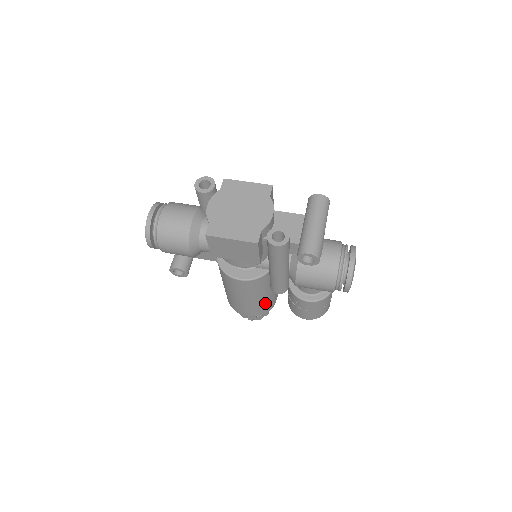
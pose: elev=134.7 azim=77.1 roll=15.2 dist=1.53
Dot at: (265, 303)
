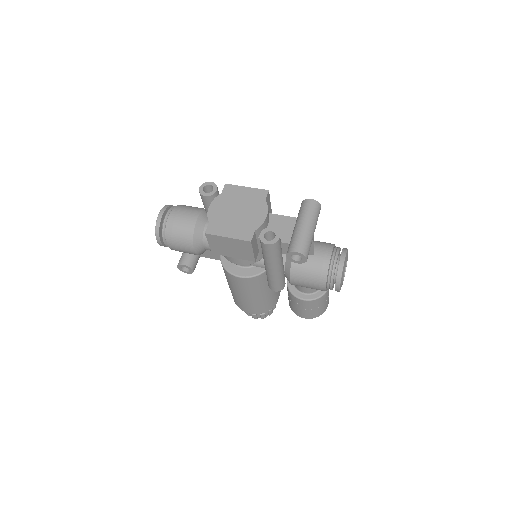
Dot at: (266, 301)
